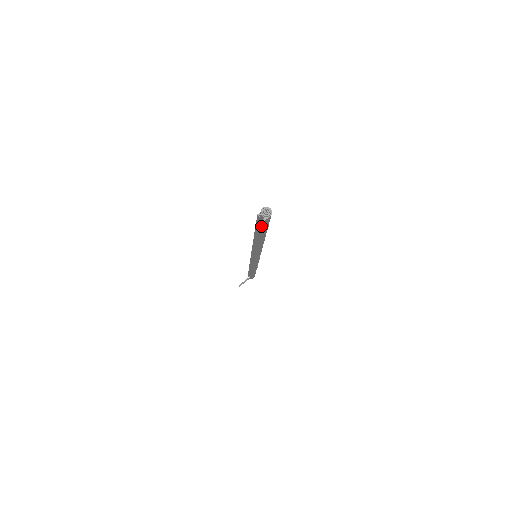
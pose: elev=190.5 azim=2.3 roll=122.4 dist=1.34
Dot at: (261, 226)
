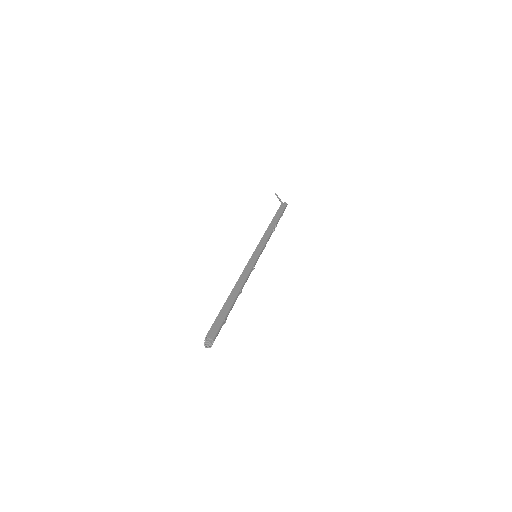
Dot at: occluded
